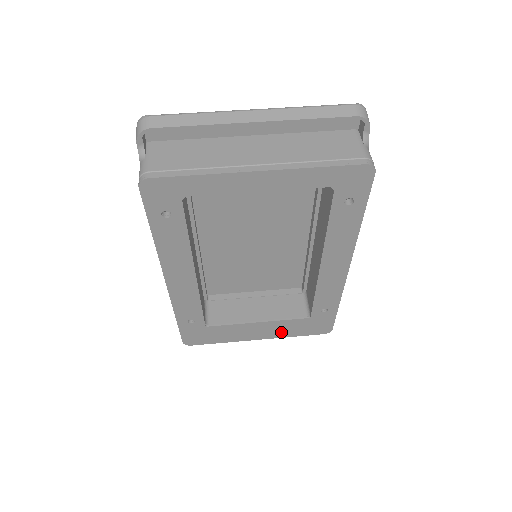
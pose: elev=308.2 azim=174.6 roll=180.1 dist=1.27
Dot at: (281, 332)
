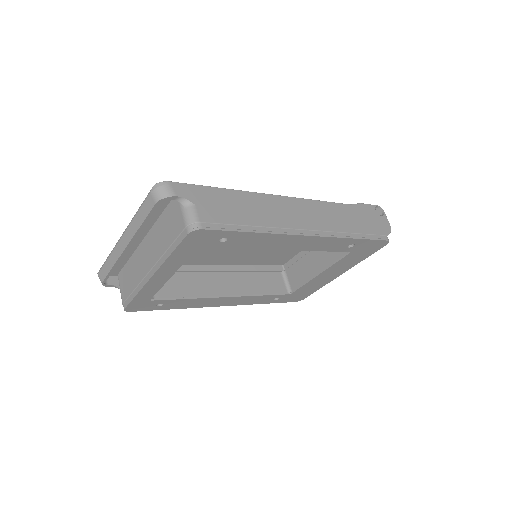
Dot at: (348, 265)
